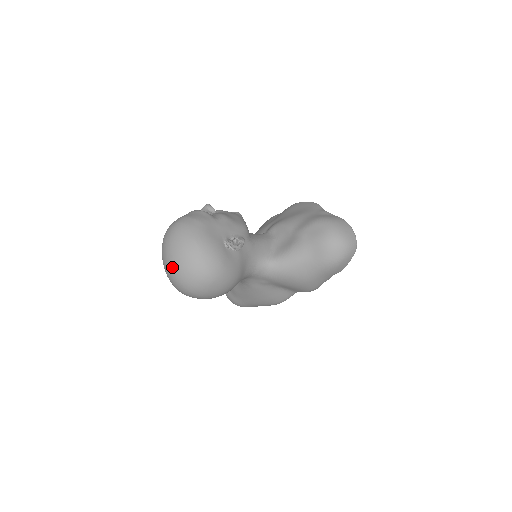
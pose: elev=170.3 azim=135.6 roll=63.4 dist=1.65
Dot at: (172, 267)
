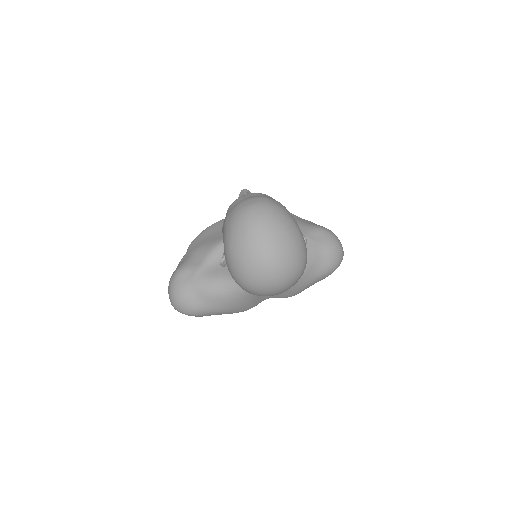
Dot at: (273, 253)
